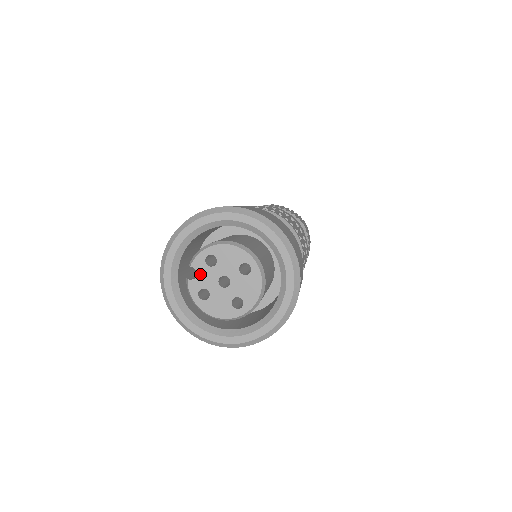
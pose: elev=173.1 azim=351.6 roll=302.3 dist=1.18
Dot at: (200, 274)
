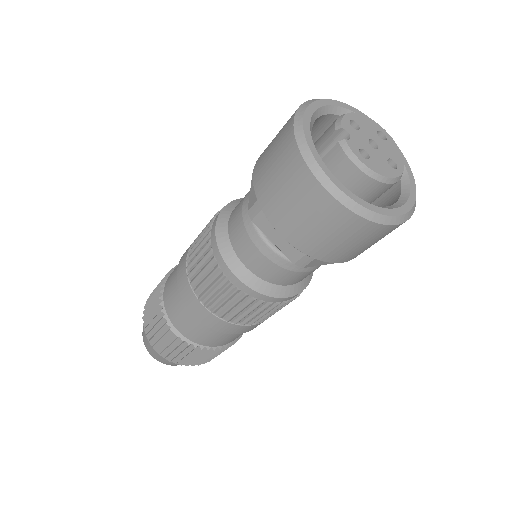
Dot at: (352, 135)
